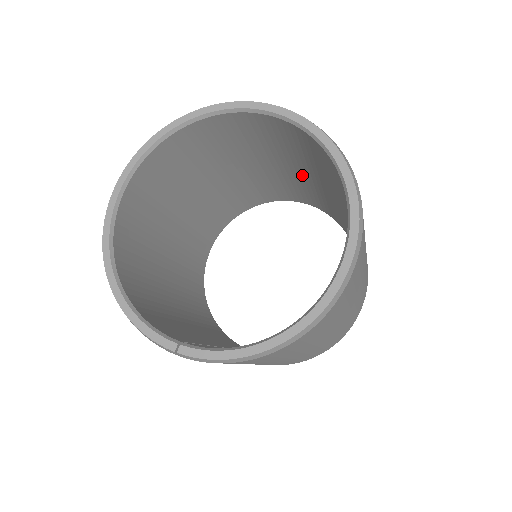
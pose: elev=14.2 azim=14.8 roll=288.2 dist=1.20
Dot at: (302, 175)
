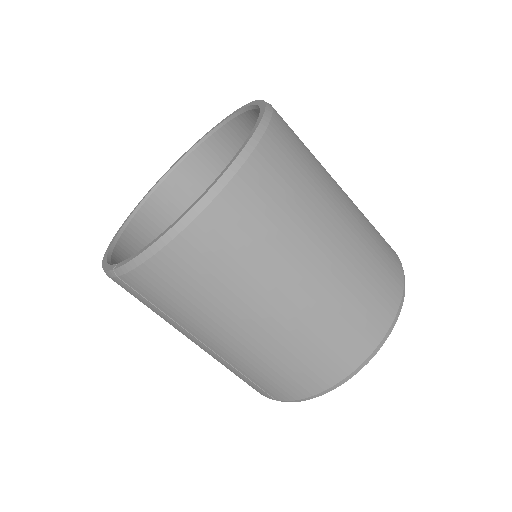
Dot at: occluded
